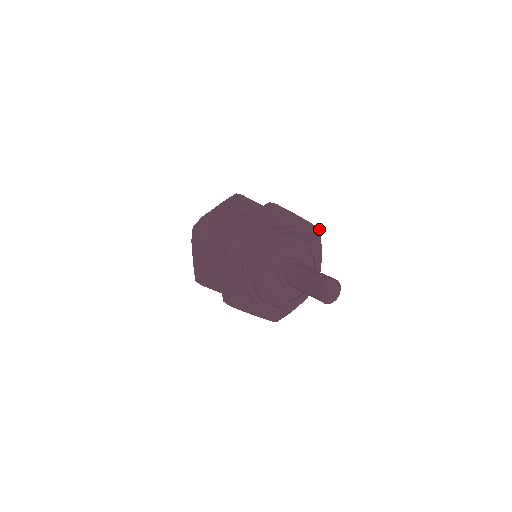
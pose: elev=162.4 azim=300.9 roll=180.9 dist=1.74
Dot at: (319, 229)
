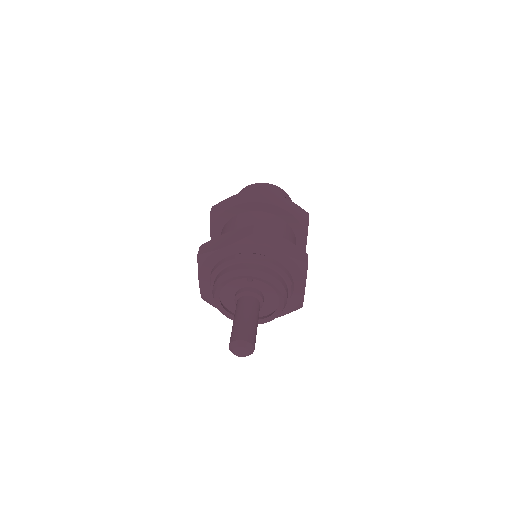
Dot at: (307, 263)
